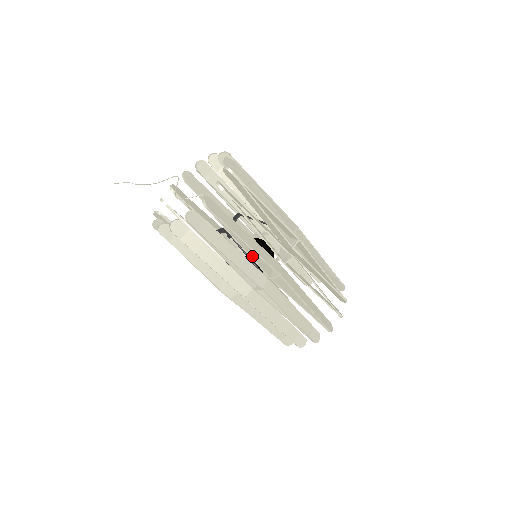
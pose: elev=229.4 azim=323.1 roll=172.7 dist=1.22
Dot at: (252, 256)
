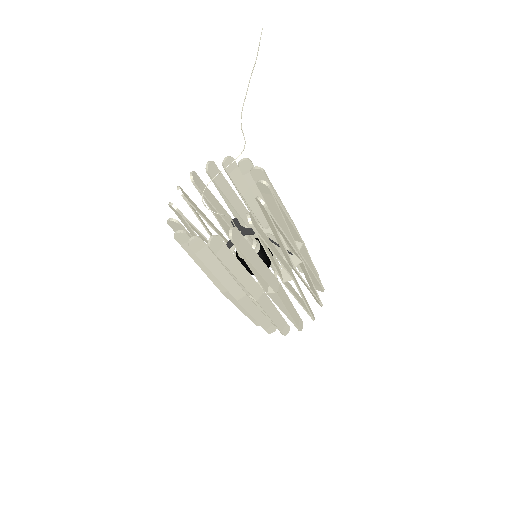
Dot at: occluded
